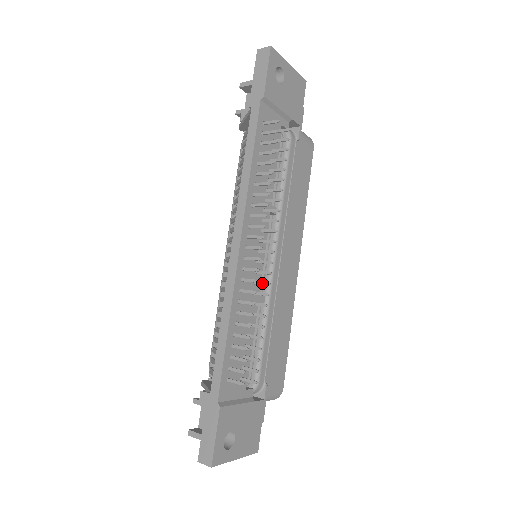
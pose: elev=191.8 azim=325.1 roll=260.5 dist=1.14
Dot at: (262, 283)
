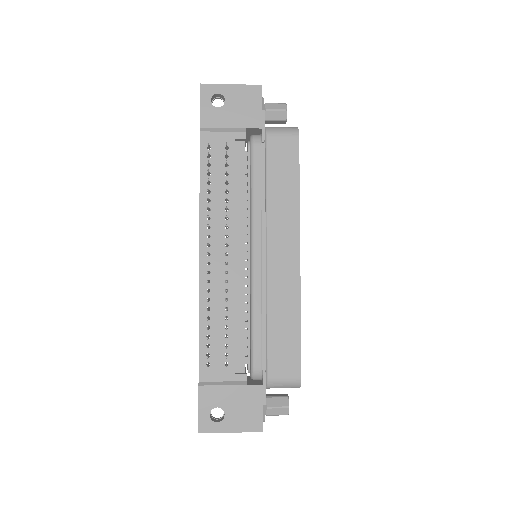
Dot at: occluded
